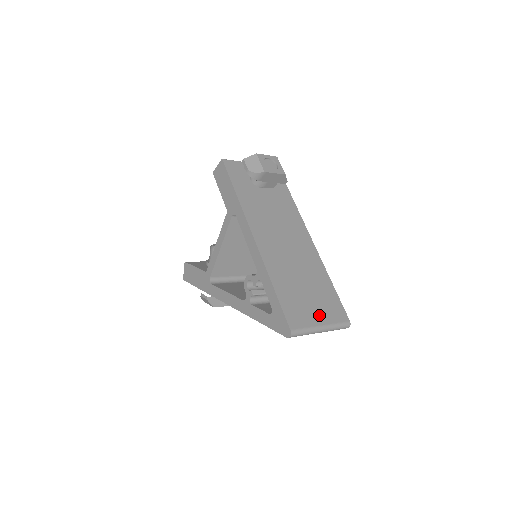
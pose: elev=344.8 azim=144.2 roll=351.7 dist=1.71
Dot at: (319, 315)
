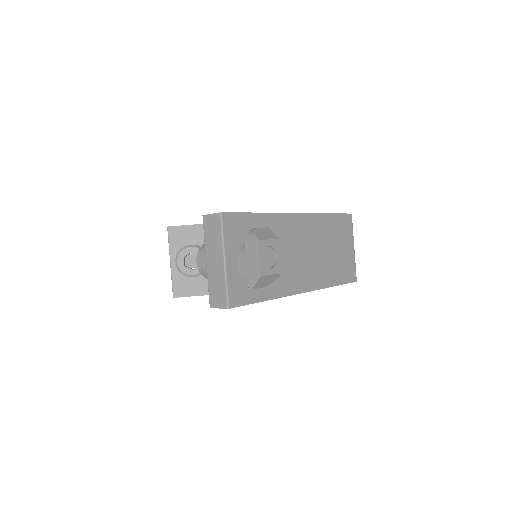
Dot at: (349, 246)
